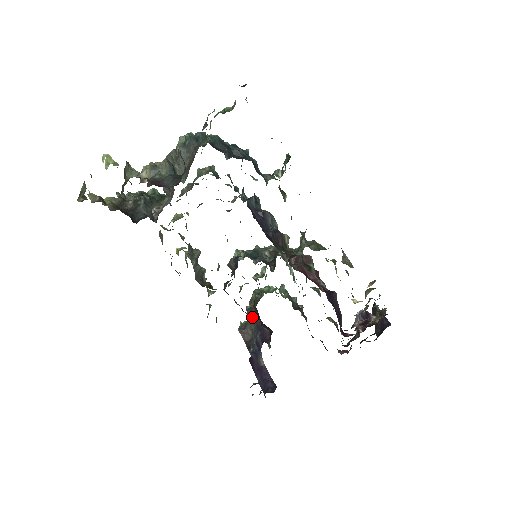
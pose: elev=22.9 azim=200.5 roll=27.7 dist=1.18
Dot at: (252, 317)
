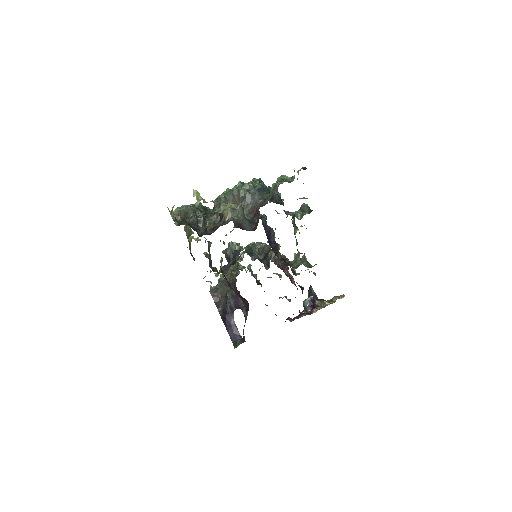
Dot at: (226, 286)
